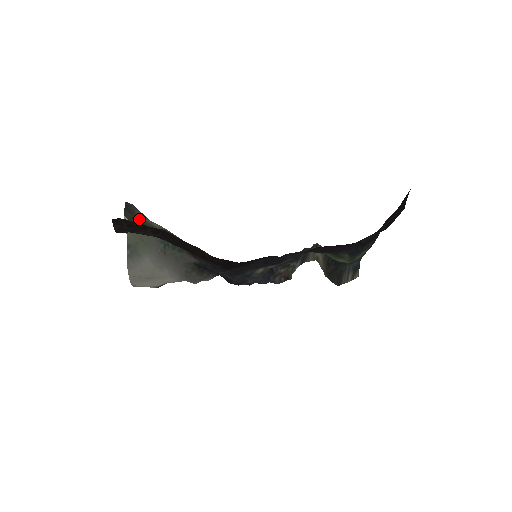
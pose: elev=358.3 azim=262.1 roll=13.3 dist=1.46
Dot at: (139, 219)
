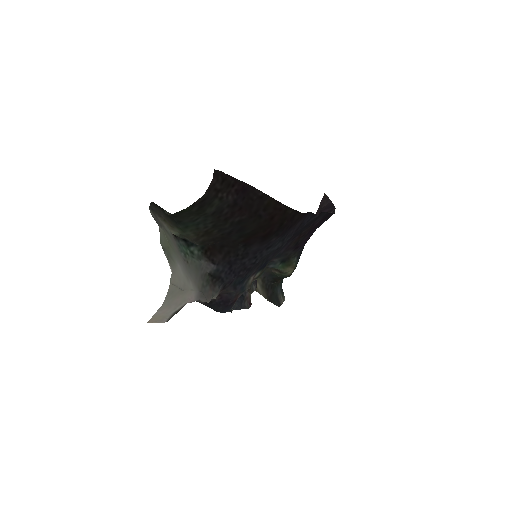
Dot at: (169, 219)
